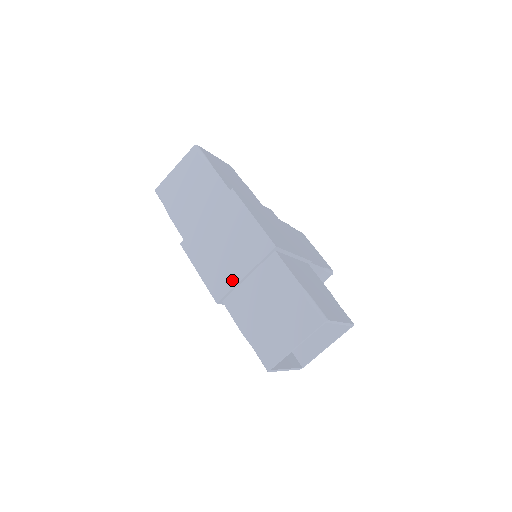
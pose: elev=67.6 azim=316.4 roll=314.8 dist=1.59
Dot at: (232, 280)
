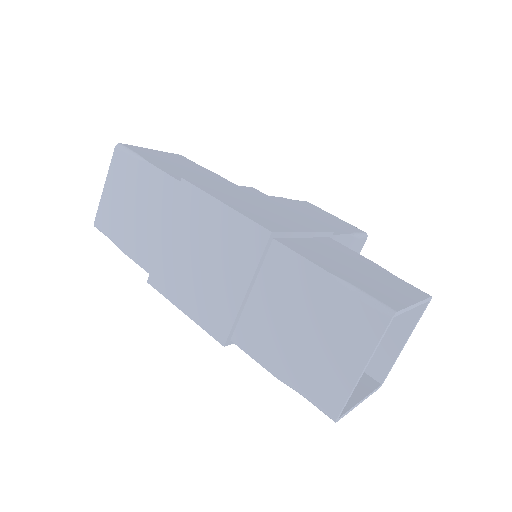
Dot at: (231, 305)
